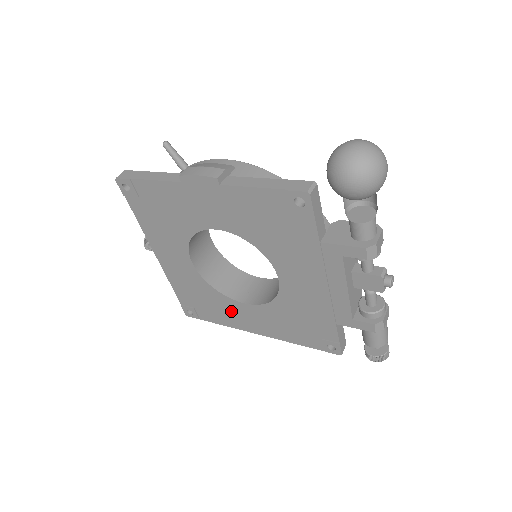
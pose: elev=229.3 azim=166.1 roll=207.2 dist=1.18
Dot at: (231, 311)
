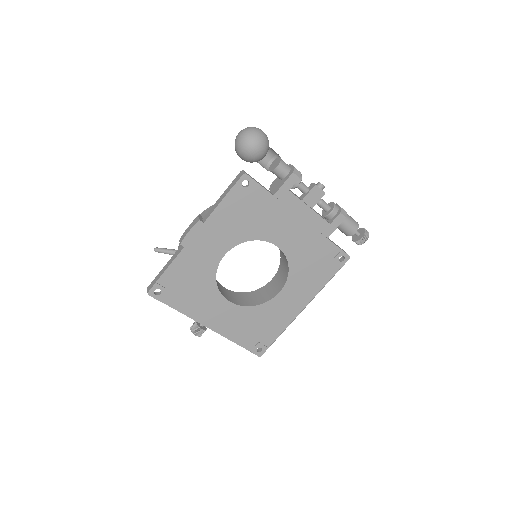
Dot at: (278, 311)
